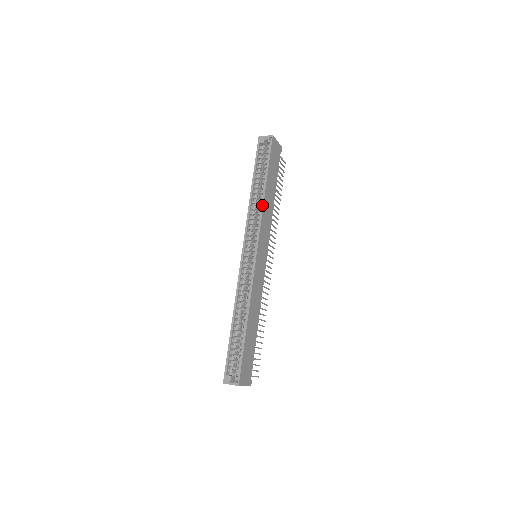
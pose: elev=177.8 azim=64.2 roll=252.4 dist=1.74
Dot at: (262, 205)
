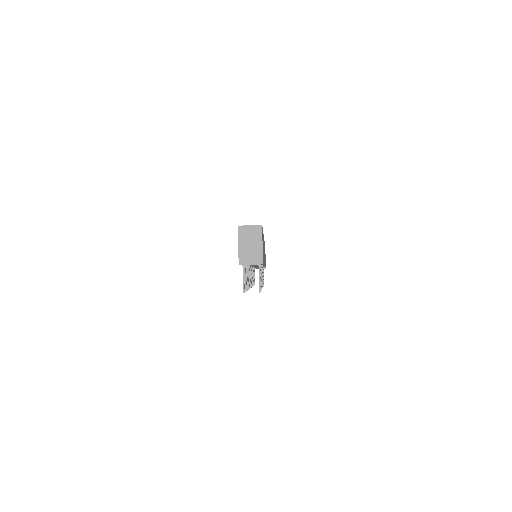
Dot at: occluded
